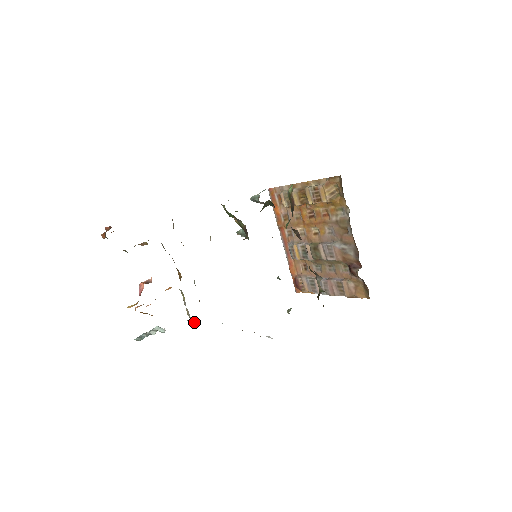
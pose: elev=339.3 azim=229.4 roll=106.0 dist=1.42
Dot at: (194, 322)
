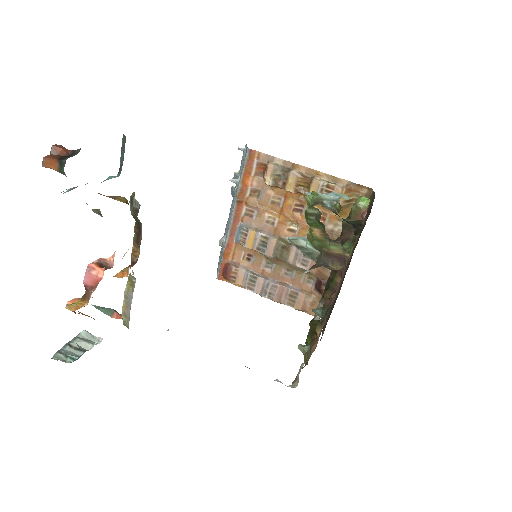
Dot at: (116, 316)
